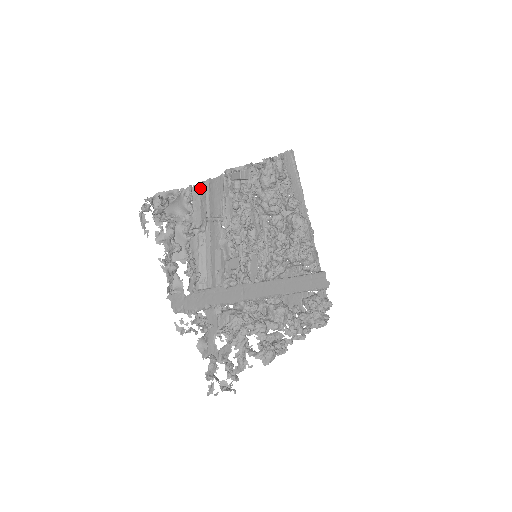
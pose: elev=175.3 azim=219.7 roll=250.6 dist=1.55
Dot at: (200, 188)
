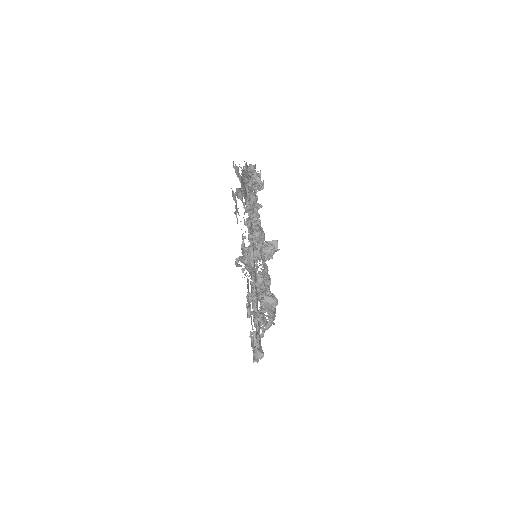
Dot at: occluded
